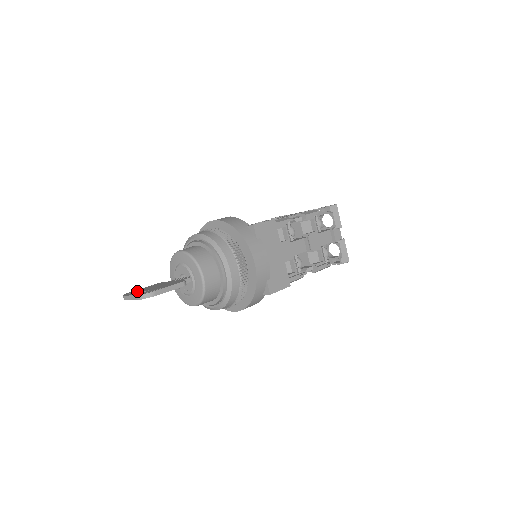
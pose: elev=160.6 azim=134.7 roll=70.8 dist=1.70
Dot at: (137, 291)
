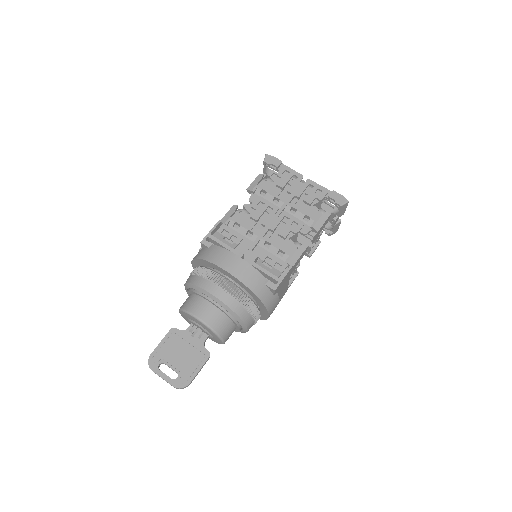
Dot at: (162, 360)
